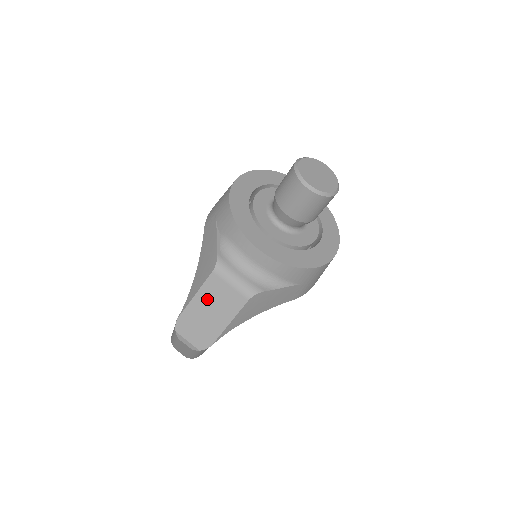
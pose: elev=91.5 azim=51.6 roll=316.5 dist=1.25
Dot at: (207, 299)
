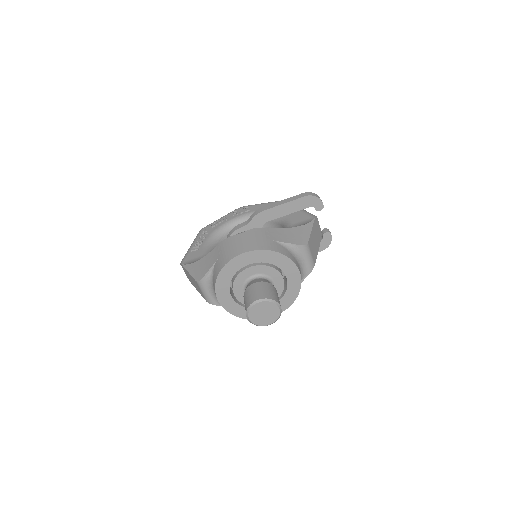
Dot at: (192, 279)
